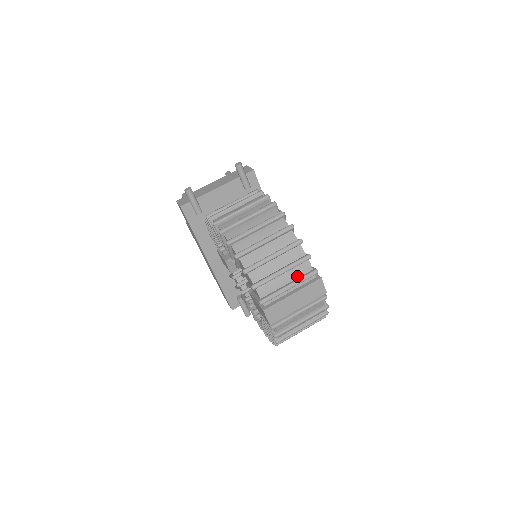
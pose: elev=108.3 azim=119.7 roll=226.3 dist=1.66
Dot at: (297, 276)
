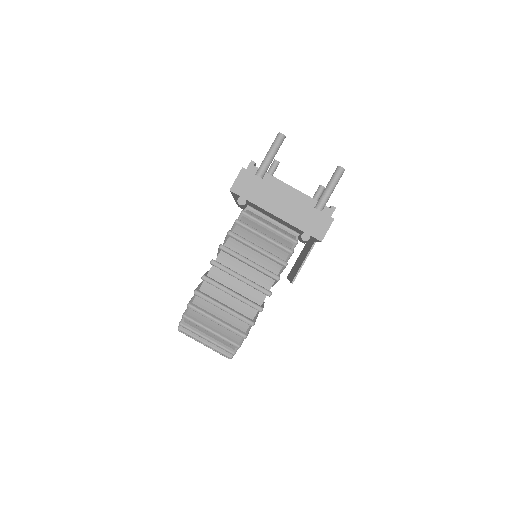
Dot at: occluded
